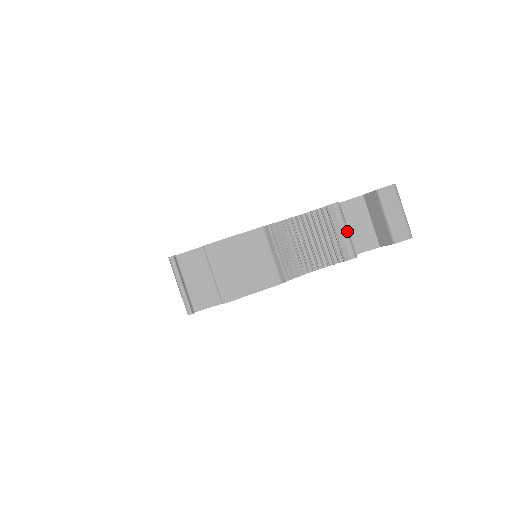
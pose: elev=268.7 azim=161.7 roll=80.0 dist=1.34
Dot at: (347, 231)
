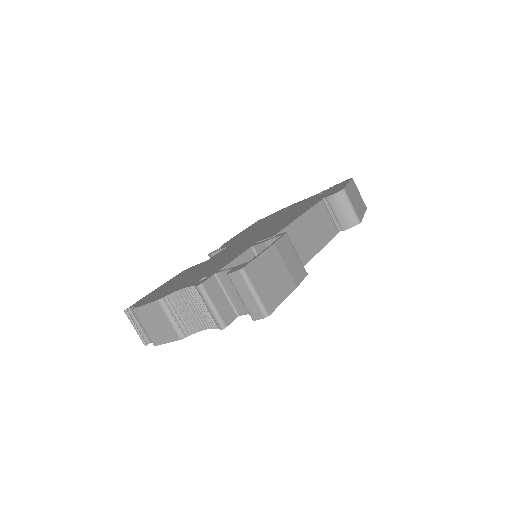
Dot at: (211, 308)
